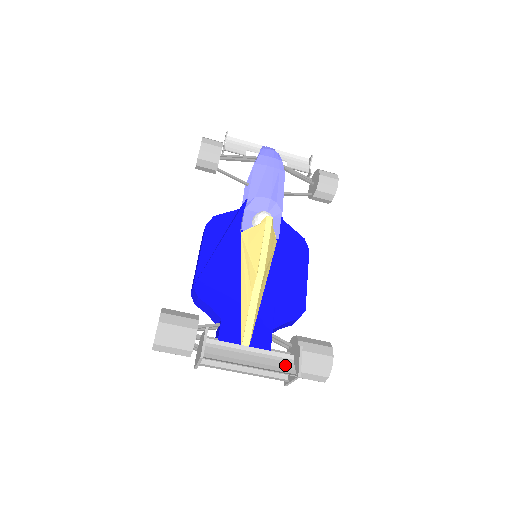
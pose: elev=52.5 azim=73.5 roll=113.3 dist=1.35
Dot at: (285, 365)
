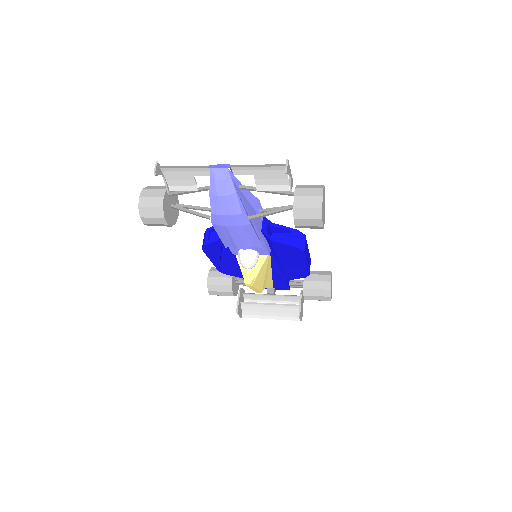
Dot at: (293, 311)
